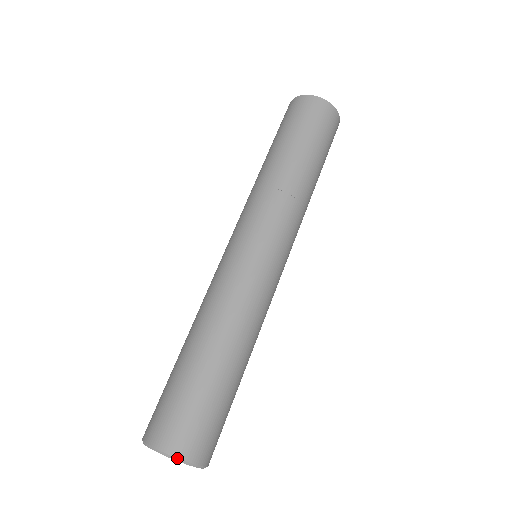
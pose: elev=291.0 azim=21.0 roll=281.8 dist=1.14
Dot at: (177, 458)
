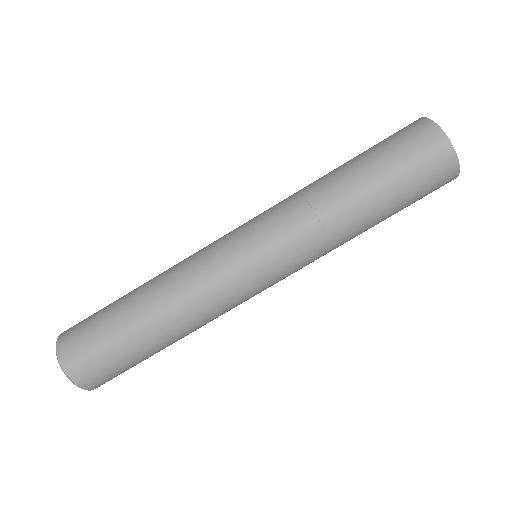
Dot at: (63, 369)
